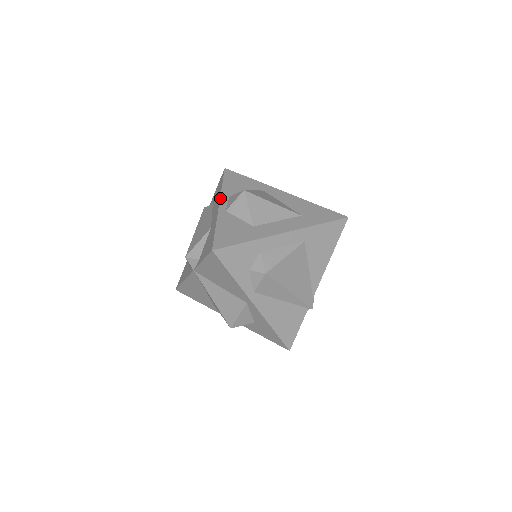
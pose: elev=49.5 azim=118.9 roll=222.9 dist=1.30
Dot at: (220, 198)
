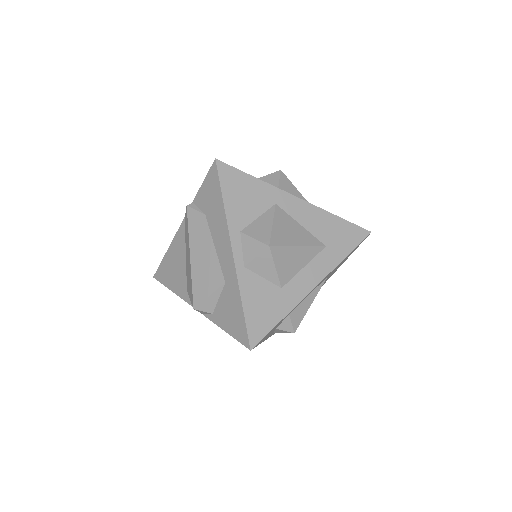
Dot at: (230, 240)
